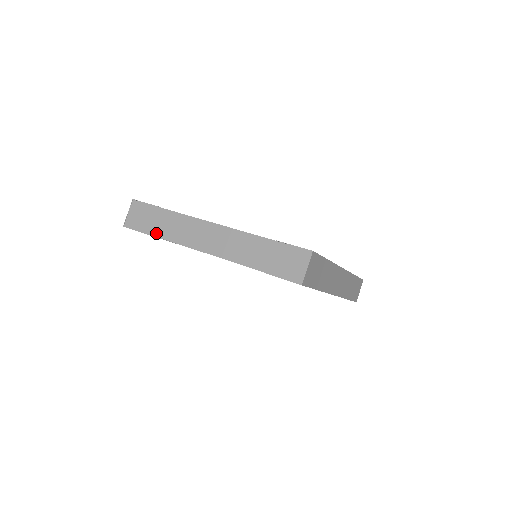
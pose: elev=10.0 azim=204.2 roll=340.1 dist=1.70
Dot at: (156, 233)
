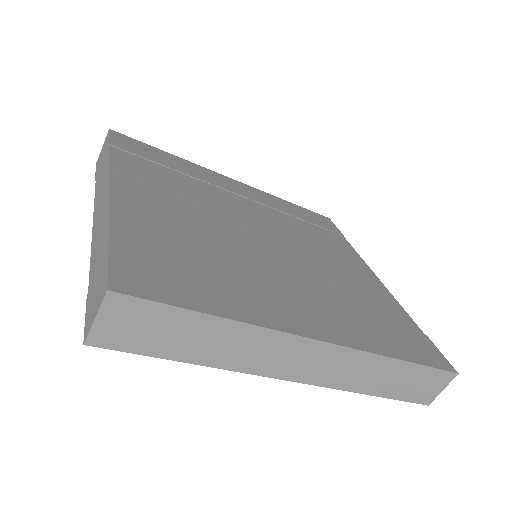
Dot at: (97, 181)
